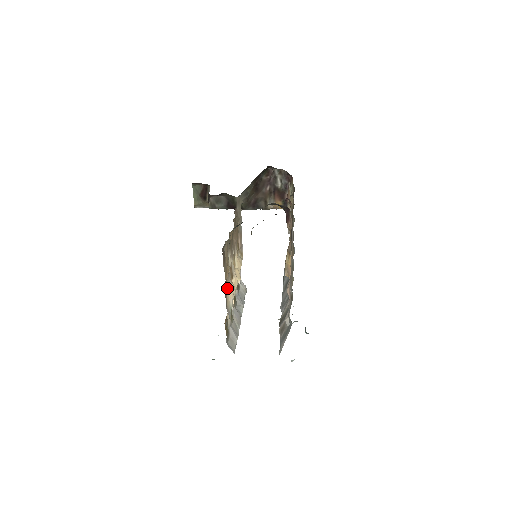
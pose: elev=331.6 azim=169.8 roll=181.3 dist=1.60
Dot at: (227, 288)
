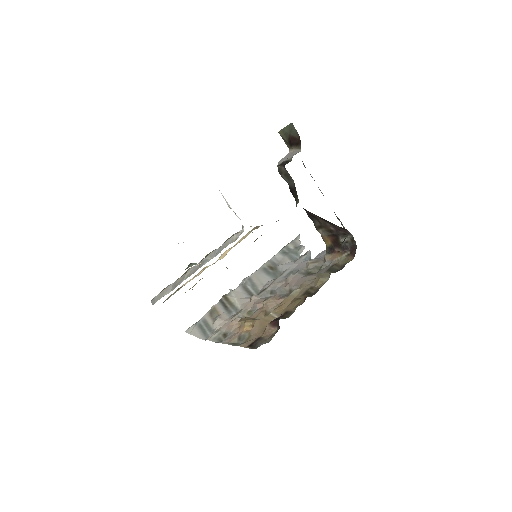
Dot at: occluded
